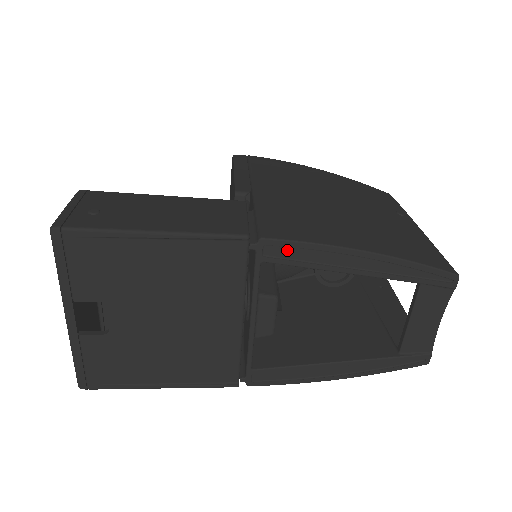
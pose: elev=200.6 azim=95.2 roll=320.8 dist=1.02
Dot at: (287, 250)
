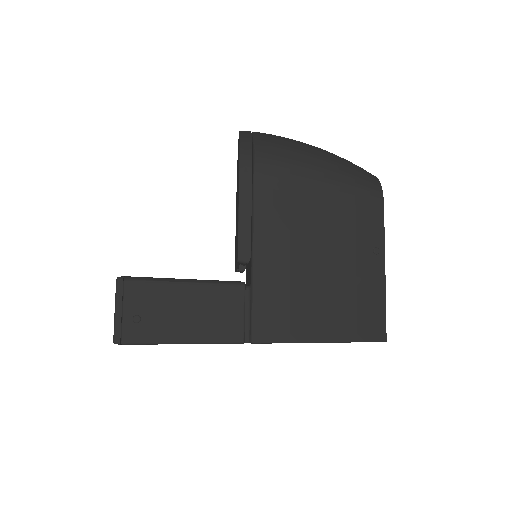
Dot at: occluded
